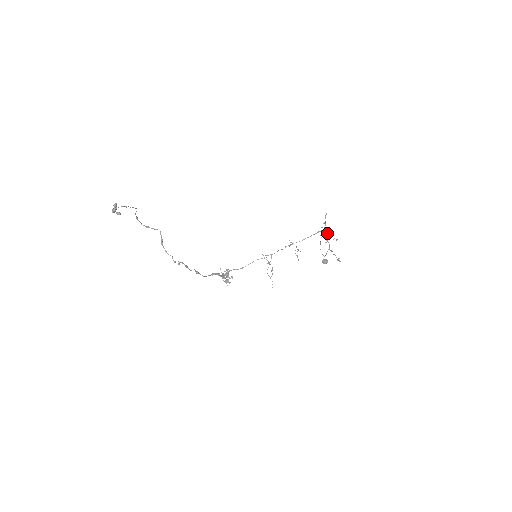
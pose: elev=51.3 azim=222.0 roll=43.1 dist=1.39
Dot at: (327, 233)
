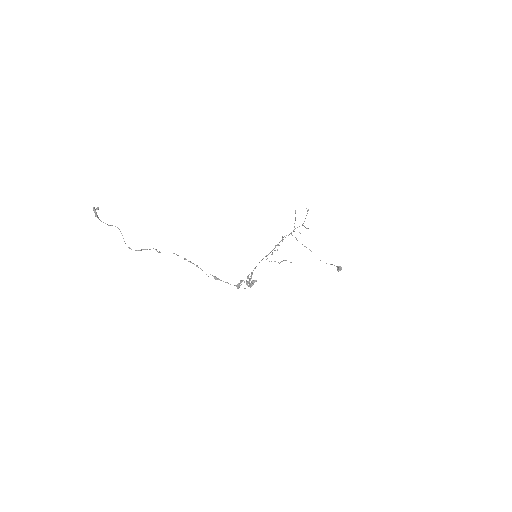
Dot at: occluded
